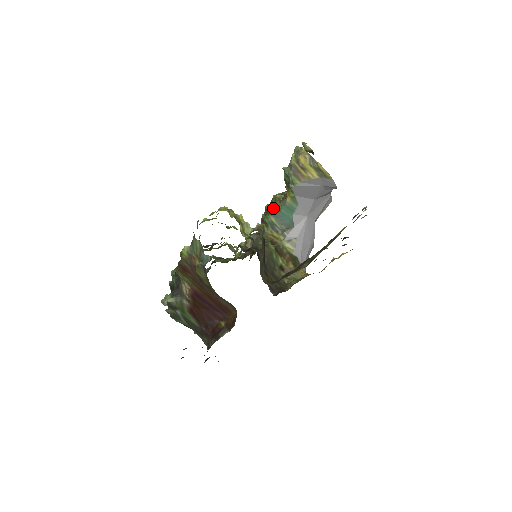
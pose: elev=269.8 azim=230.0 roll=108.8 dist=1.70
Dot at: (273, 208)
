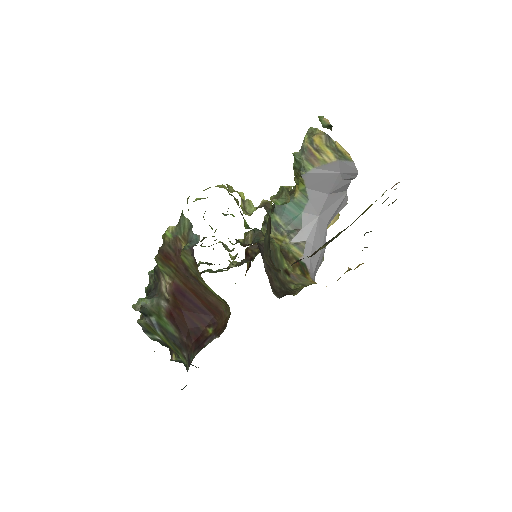
Dot at: (280, 198)
